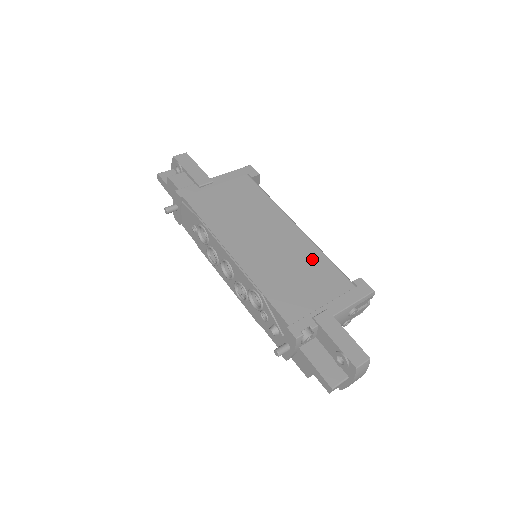
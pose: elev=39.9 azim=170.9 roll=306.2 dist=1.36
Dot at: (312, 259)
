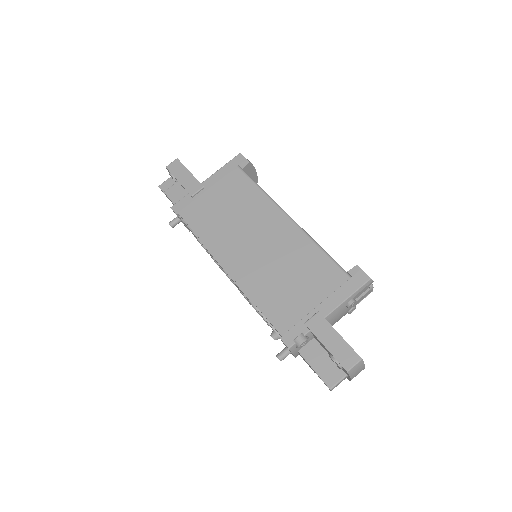
Dot at: (304, 255)
